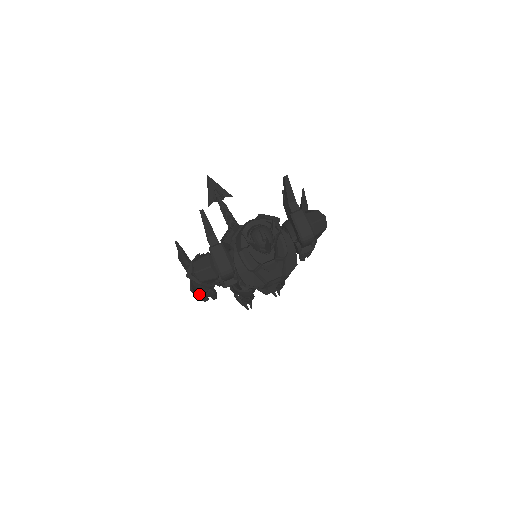
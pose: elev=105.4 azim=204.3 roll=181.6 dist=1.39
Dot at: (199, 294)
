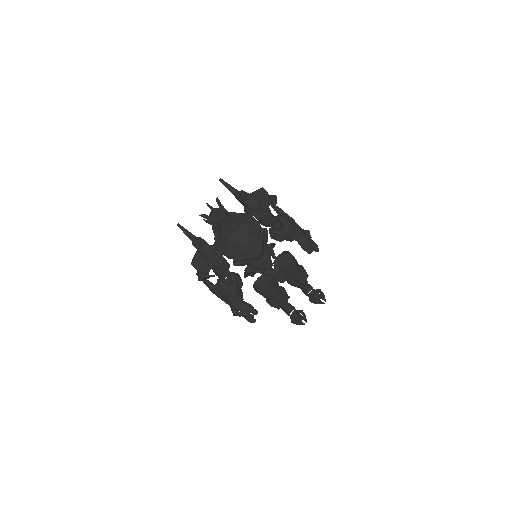
Dot at: (239, 313)
